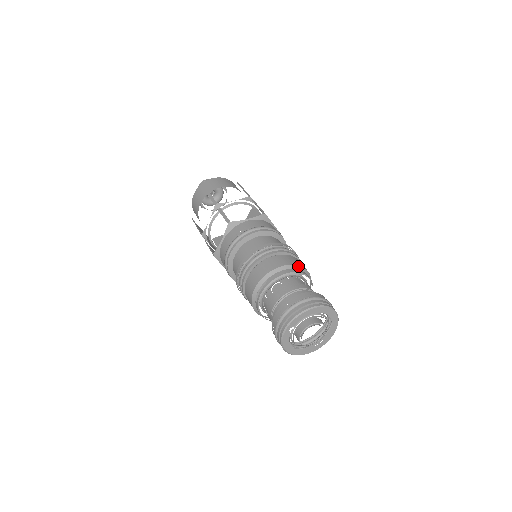
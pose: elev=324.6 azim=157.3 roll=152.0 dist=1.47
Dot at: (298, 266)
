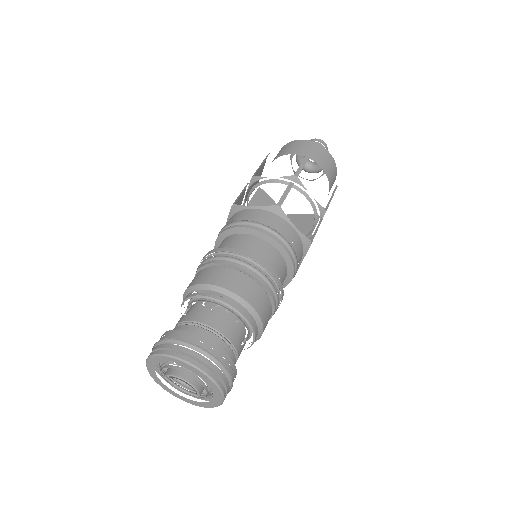
Dot at: (261, 322)
